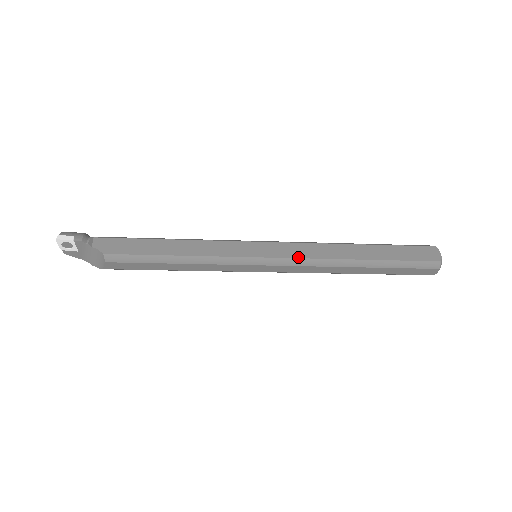
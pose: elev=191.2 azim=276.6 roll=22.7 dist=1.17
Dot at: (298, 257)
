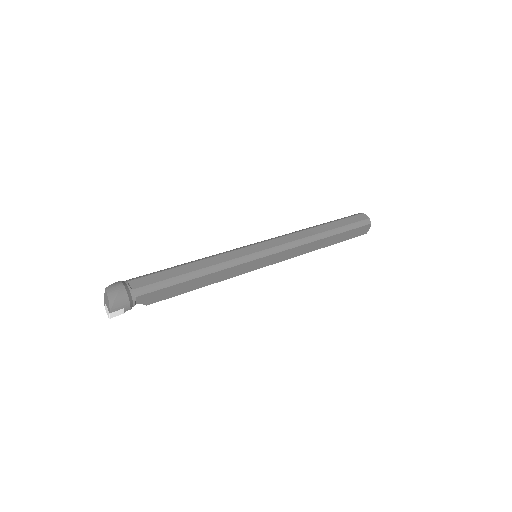
Dot at: occluded
